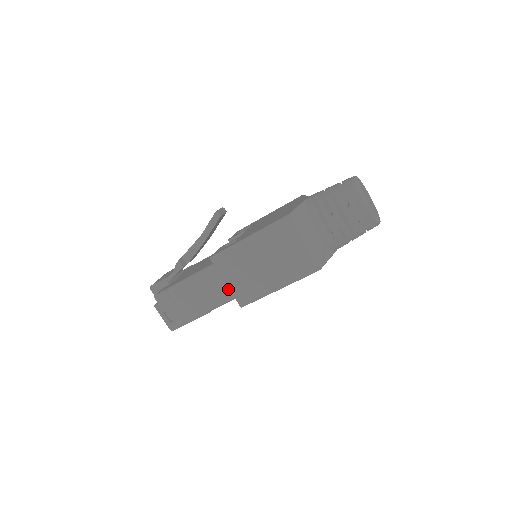
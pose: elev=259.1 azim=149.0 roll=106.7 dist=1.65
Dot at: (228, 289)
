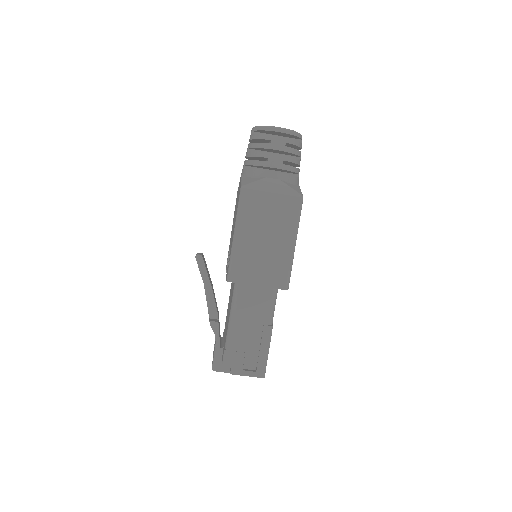
Dot at: (264, 291)
